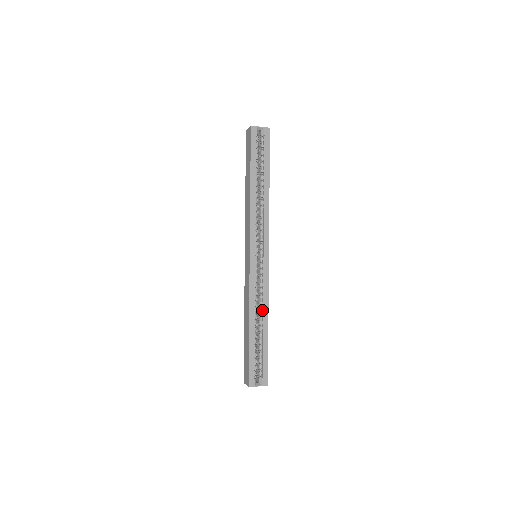
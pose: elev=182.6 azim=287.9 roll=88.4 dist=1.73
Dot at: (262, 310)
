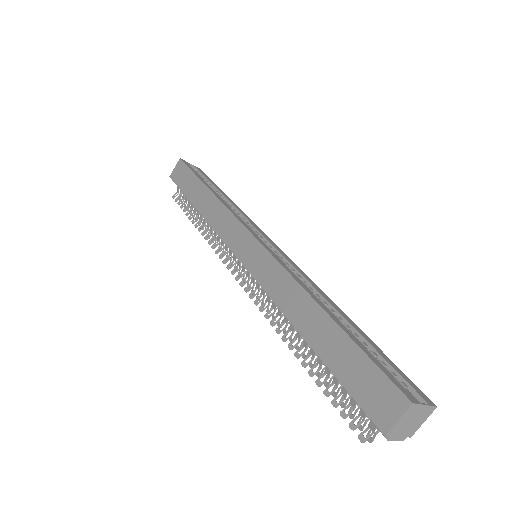
Dot at: (319, 297)
